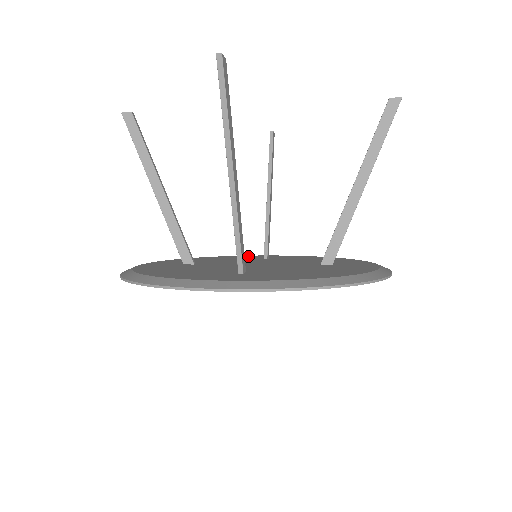
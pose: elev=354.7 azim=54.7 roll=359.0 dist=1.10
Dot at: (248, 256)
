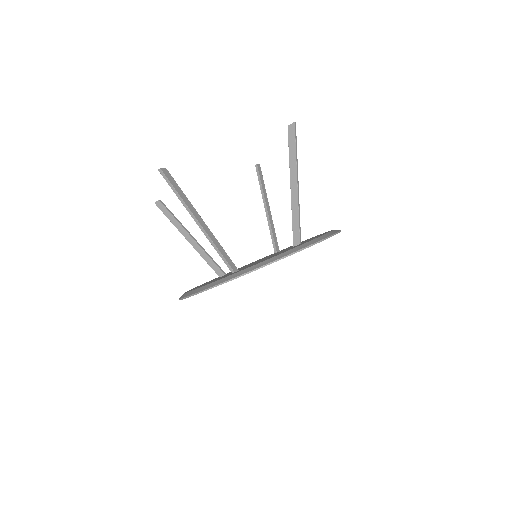
Dot at: occluded
